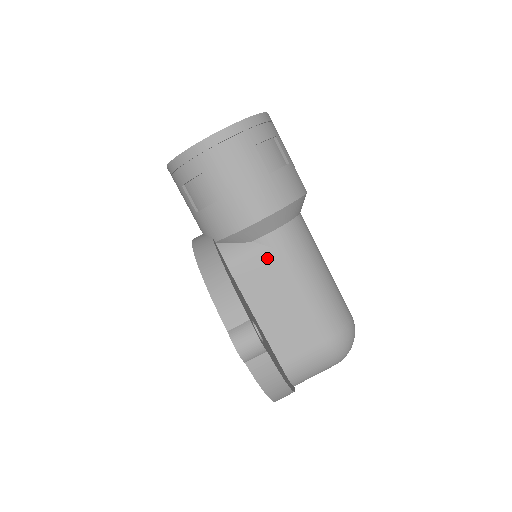
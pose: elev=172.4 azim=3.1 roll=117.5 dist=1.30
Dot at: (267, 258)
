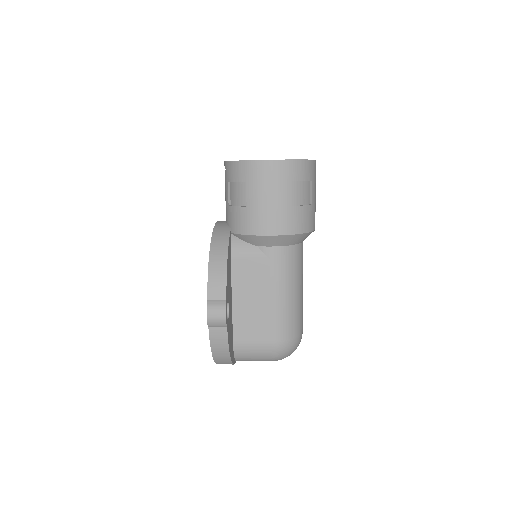
Dot at: (261, 263)
